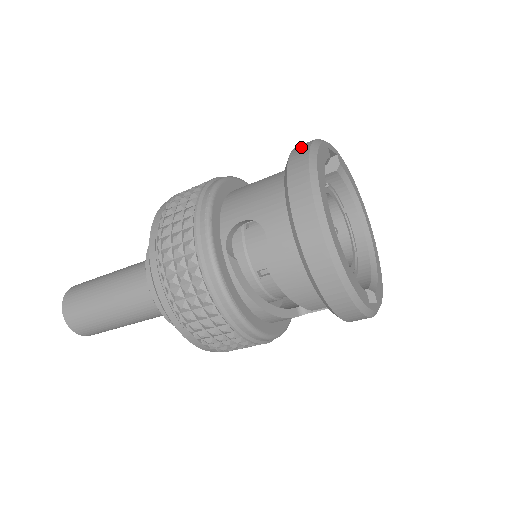
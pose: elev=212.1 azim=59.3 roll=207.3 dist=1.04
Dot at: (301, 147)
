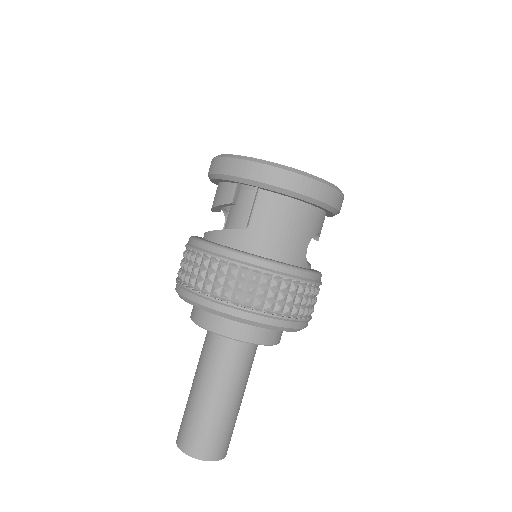
Dot at: occluded
